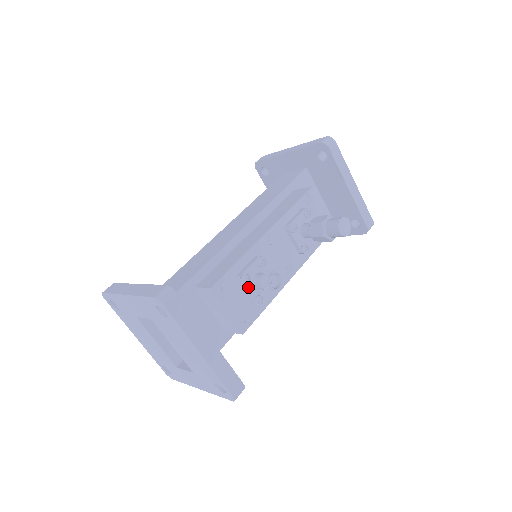
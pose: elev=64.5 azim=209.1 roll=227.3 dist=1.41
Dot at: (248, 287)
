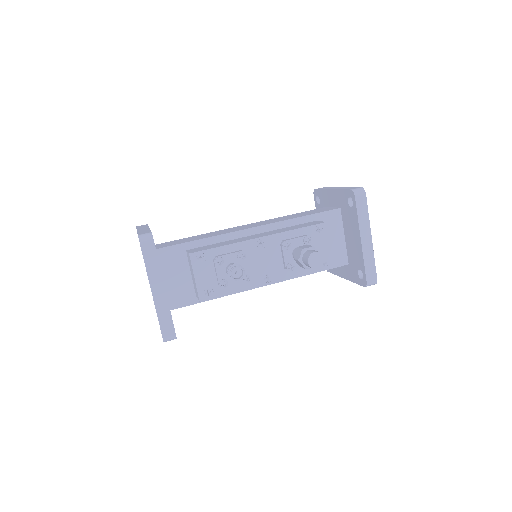
Dot at: (220, 269)
